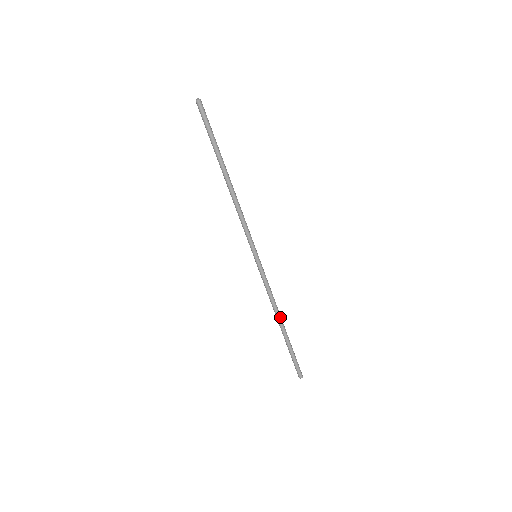
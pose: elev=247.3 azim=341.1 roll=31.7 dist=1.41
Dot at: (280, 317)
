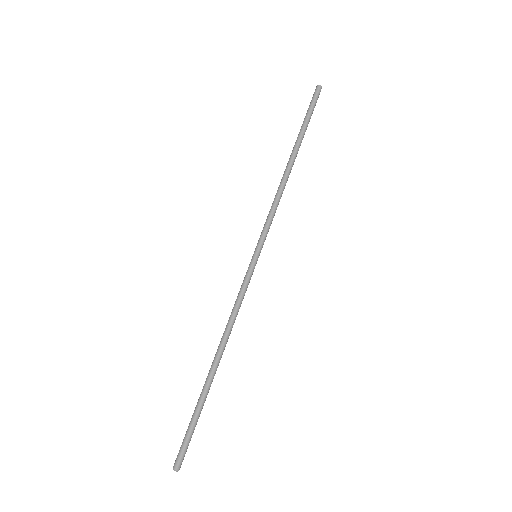
Dot at: (223, 351)
